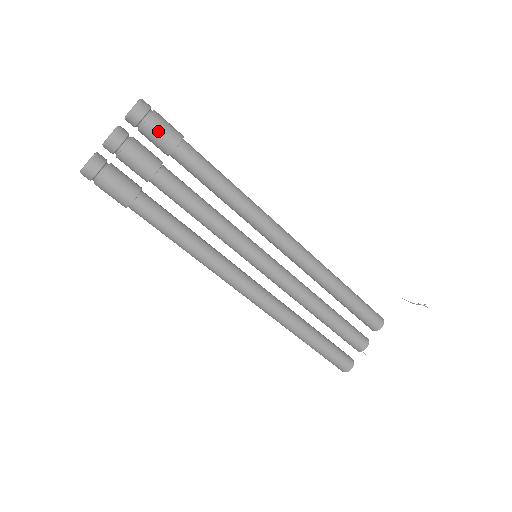
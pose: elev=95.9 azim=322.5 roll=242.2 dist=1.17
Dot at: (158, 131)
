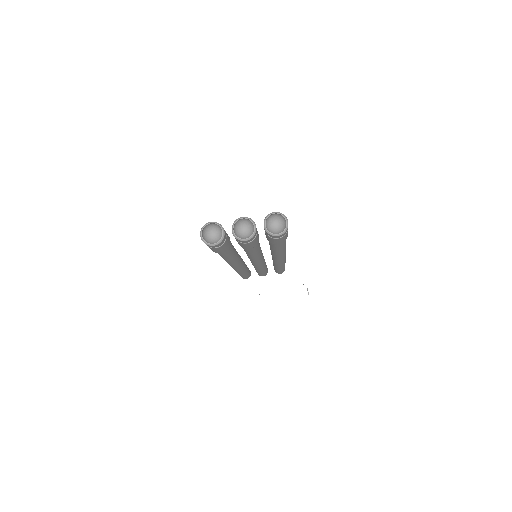
Dot at: (276, 241)
